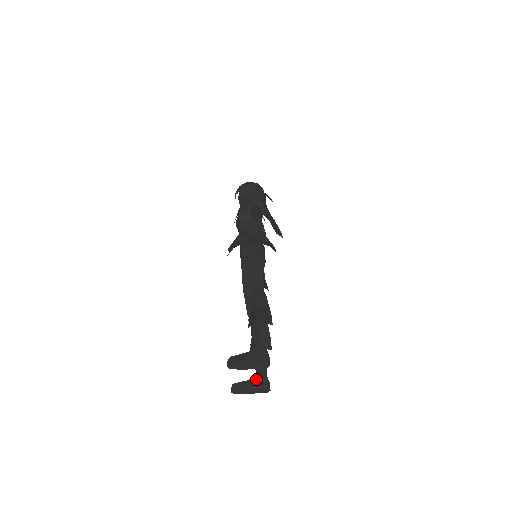
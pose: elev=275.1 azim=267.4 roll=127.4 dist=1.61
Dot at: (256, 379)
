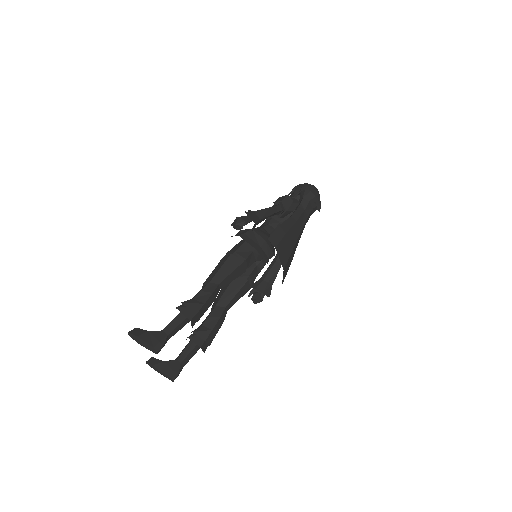
Dot at: (168, 364)
